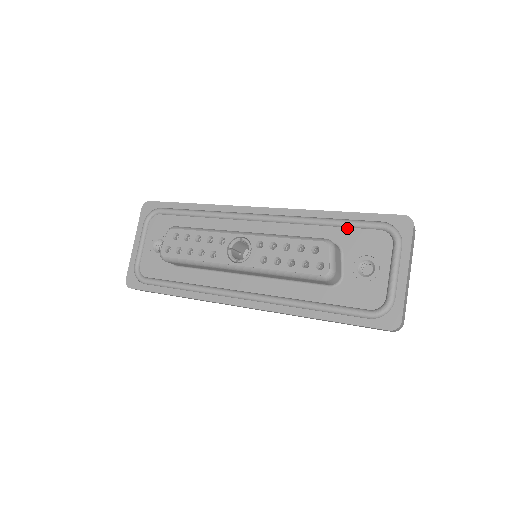
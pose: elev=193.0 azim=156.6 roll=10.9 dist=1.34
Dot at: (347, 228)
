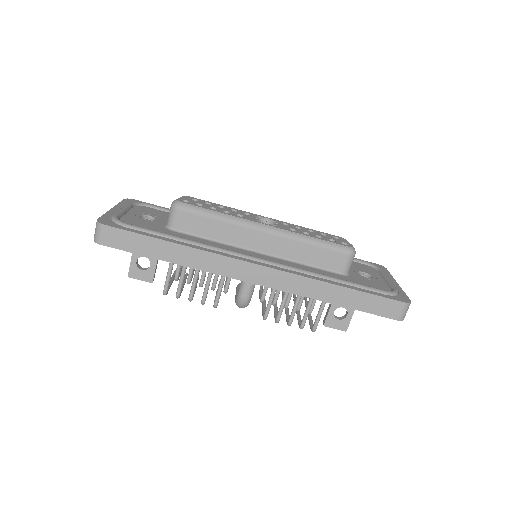
Dot at: occluded
